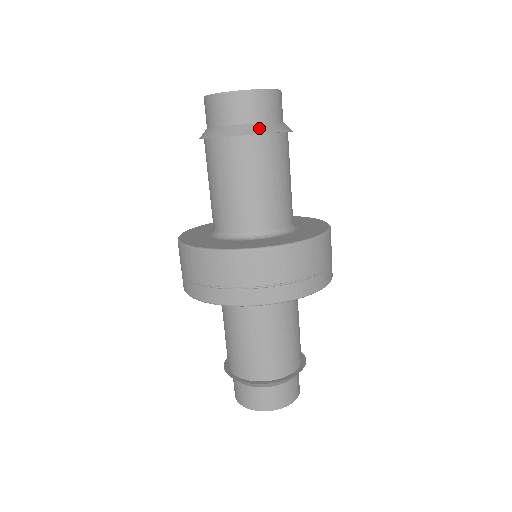
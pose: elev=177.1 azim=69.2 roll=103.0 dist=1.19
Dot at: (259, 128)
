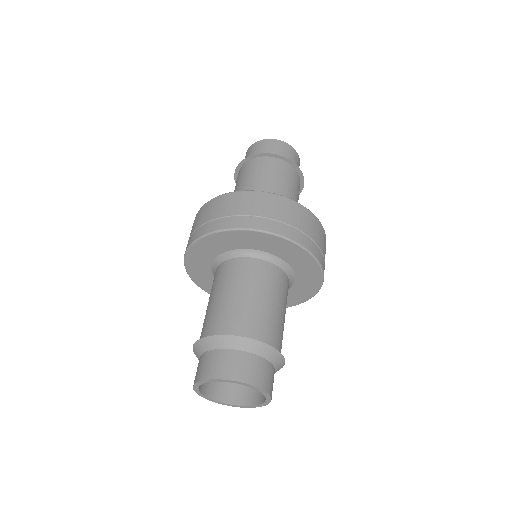
Dot at: (298, 170)
